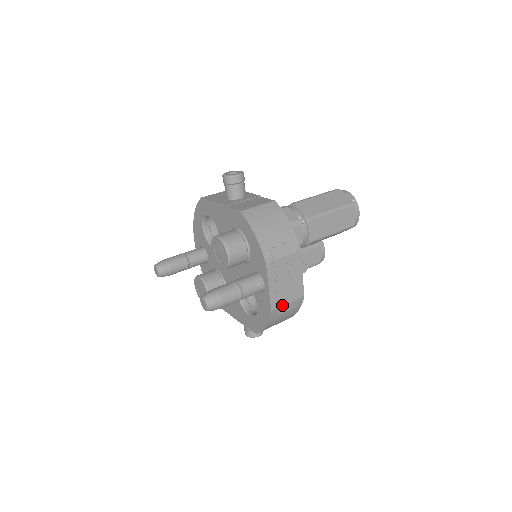
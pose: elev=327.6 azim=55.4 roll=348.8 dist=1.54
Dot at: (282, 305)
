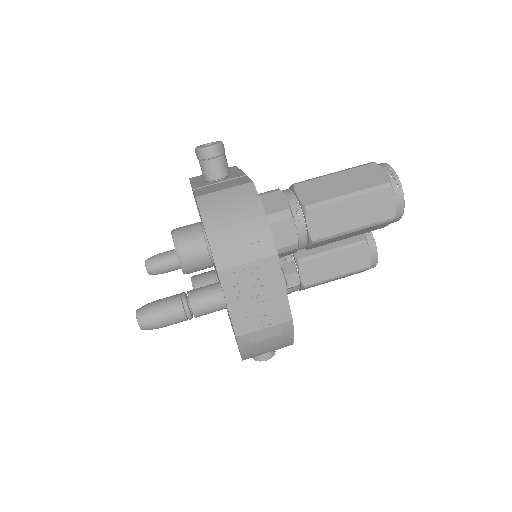
Dot at: (254, 330)
